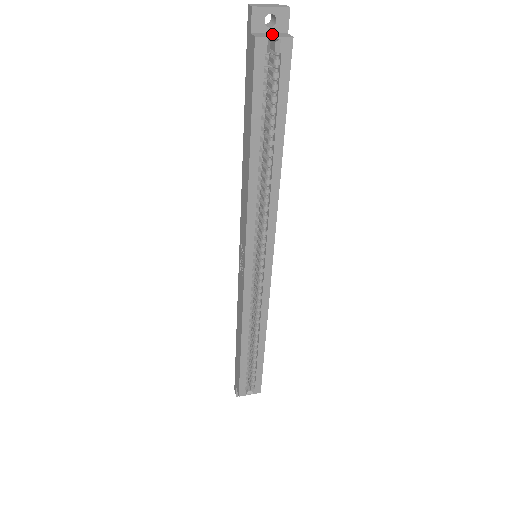
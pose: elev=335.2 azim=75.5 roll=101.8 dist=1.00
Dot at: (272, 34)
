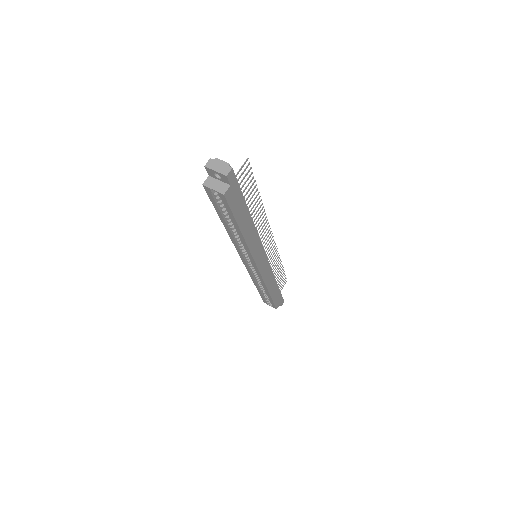
Dot at: (218, 183)
